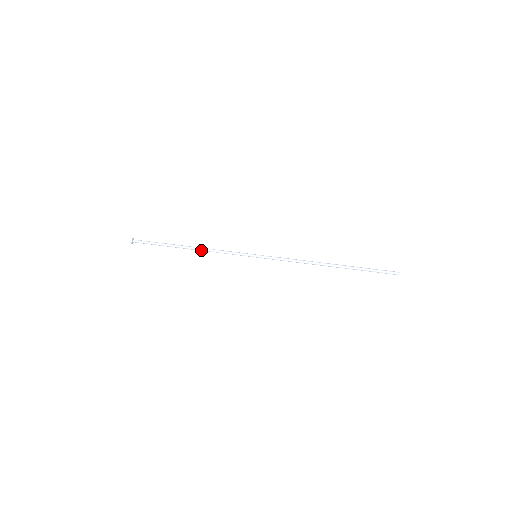
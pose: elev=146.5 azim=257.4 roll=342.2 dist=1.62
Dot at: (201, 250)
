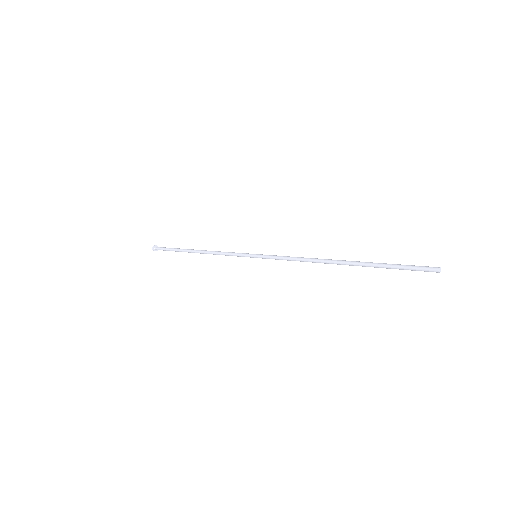
Dot at: (206, 253)
